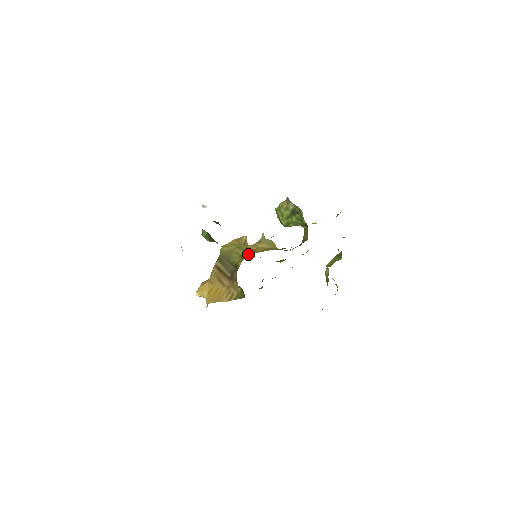
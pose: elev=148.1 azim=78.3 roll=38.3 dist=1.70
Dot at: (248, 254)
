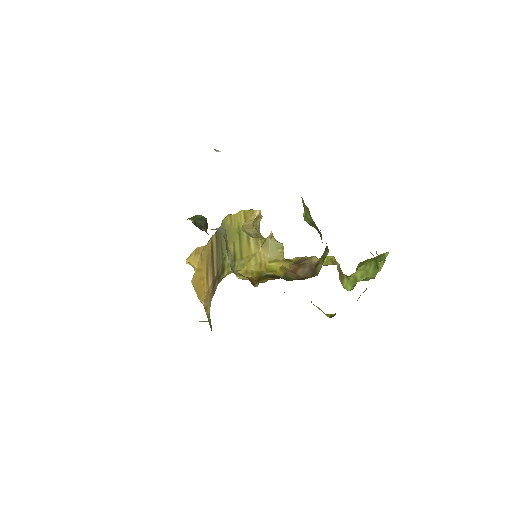
Dot at: (239, 263)
